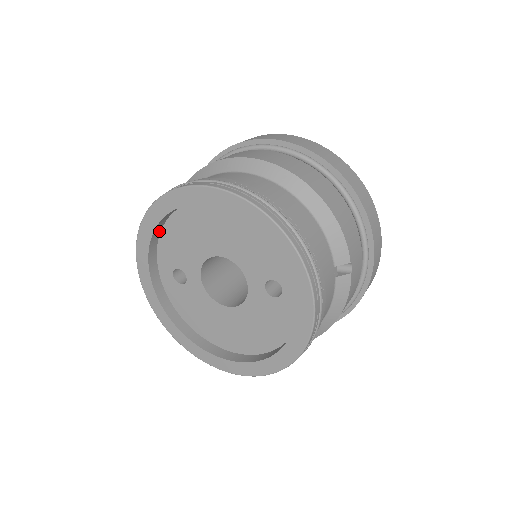
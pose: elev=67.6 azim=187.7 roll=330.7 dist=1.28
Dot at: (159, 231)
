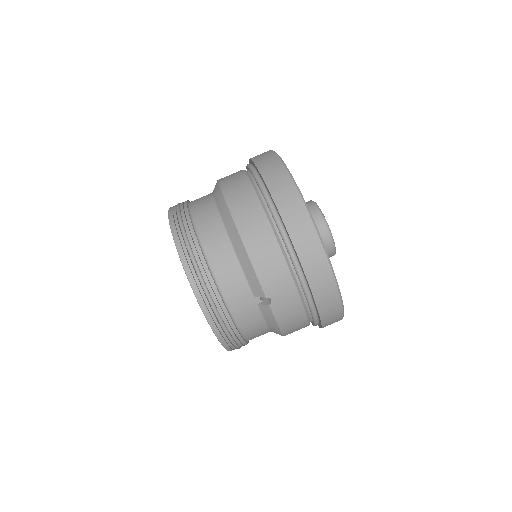
Dot at: occluded
